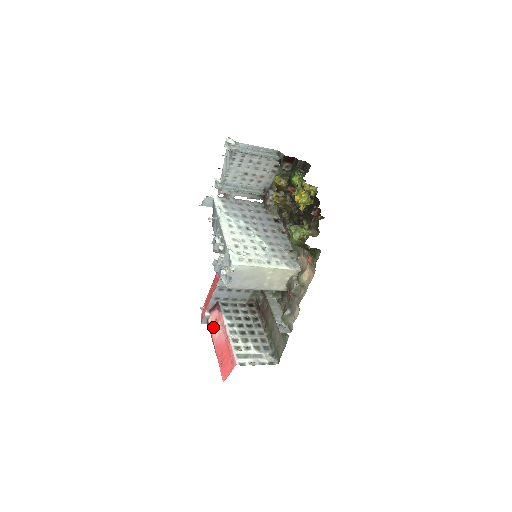
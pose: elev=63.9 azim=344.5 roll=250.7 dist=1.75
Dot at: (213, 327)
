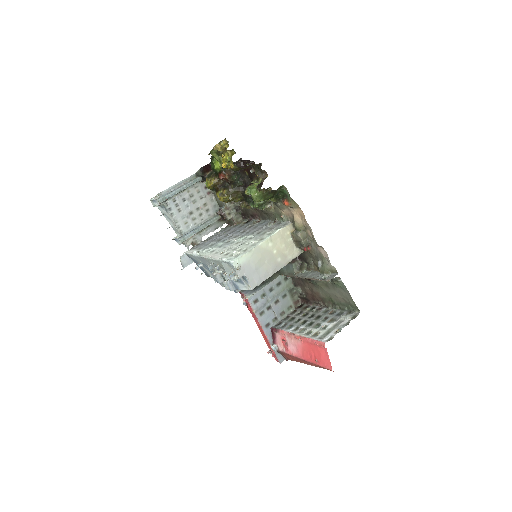
Dot at: (286, 348)
